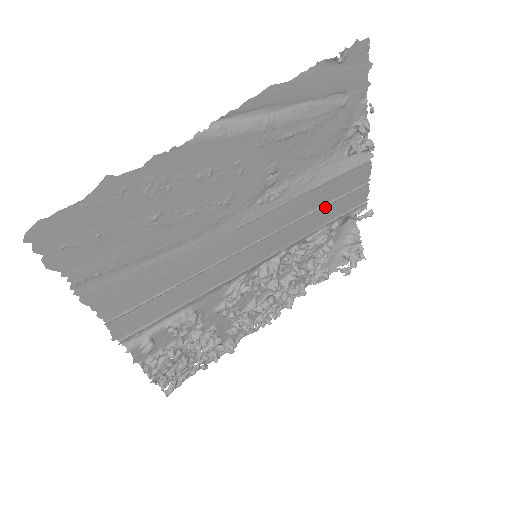
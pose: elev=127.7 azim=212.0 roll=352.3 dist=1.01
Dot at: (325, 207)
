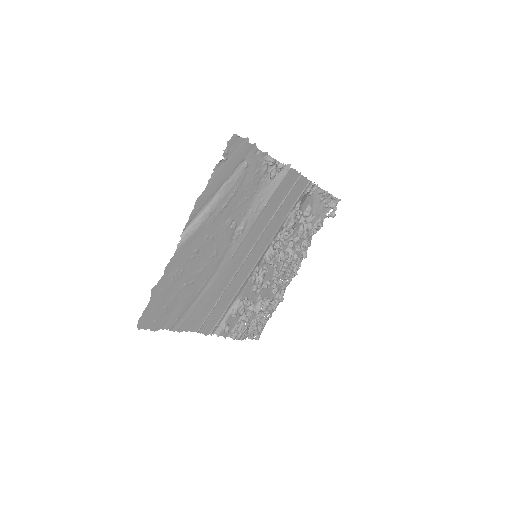
Dot at: (280, 208)
